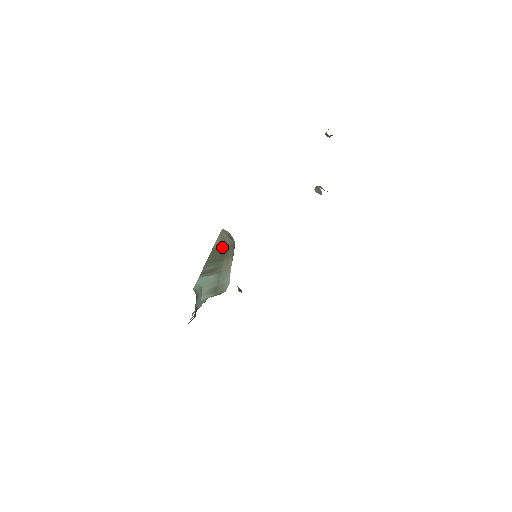
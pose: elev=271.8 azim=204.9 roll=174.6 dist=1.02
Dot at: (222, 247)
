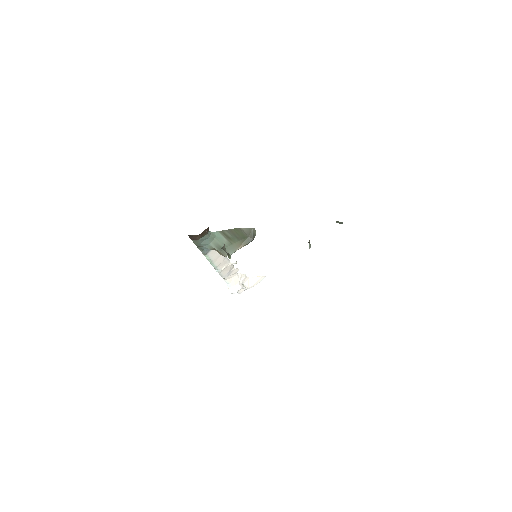
Dot at: (245, 234)
